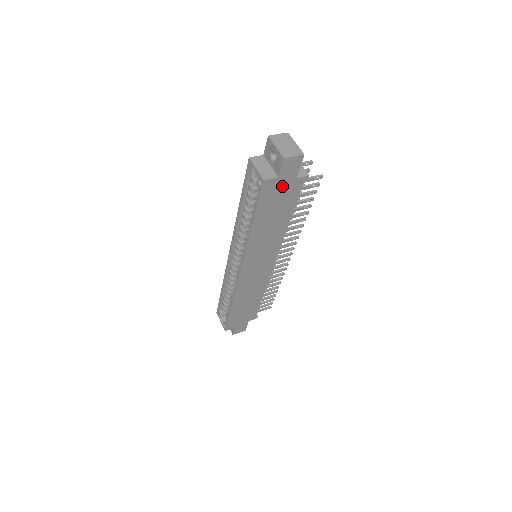
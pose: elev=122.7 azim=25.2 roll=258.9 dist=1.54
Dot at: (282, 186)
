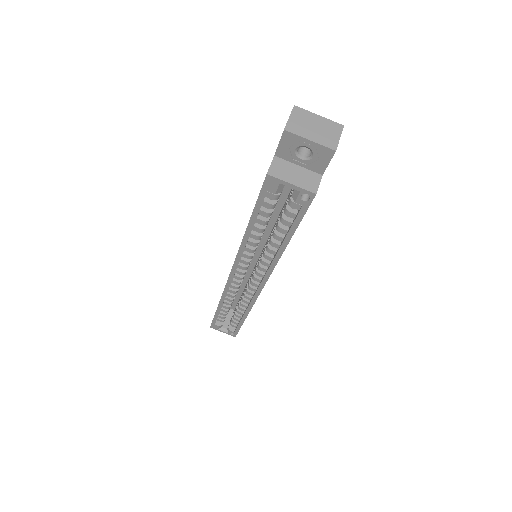
Dot at: occluded
